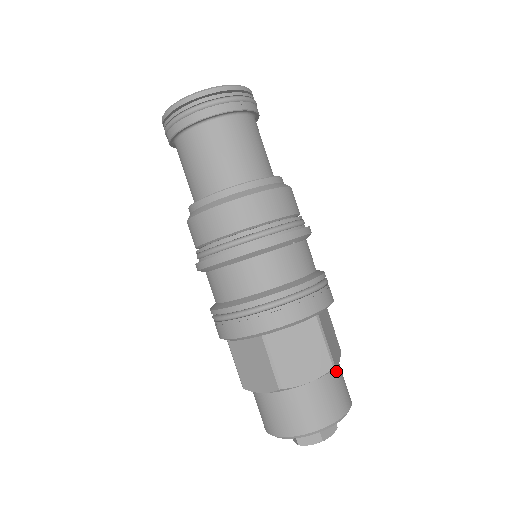
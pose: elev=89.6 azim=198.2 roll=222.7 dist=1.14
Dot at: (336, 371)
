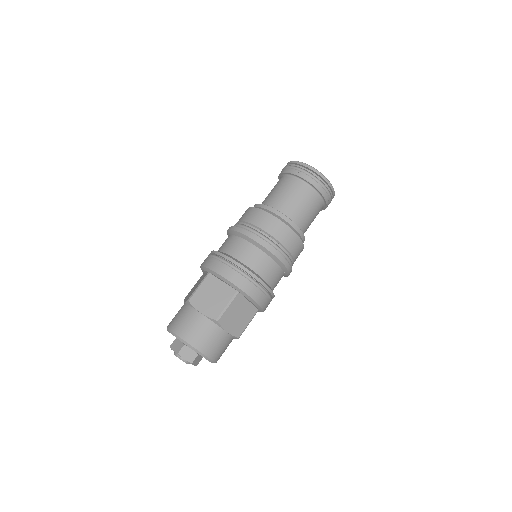
Dot at: occluded
